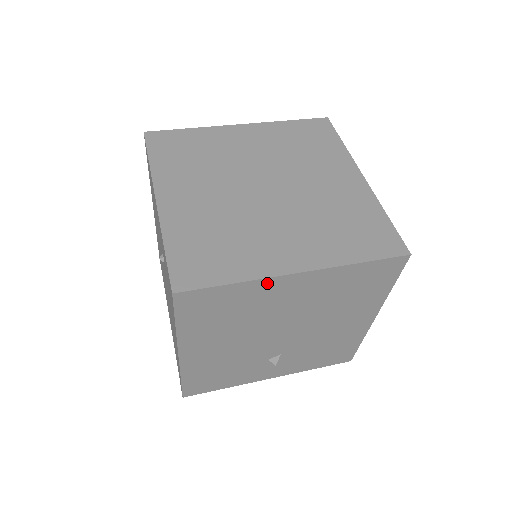
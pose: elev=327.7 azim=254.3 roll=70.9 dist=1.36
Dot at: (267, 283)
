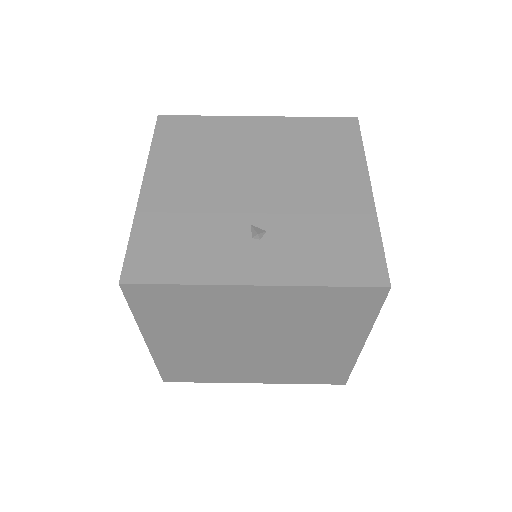
Dot at: occluded
